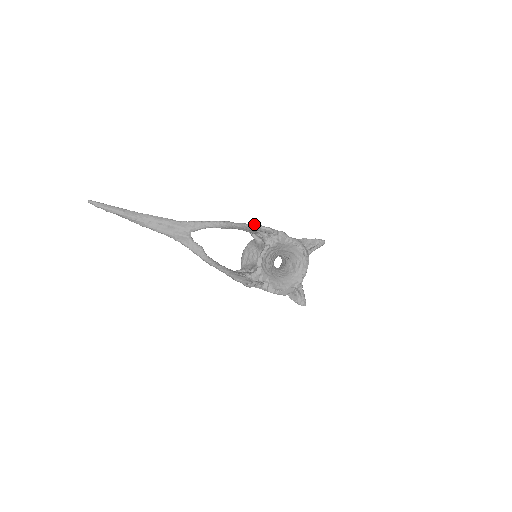
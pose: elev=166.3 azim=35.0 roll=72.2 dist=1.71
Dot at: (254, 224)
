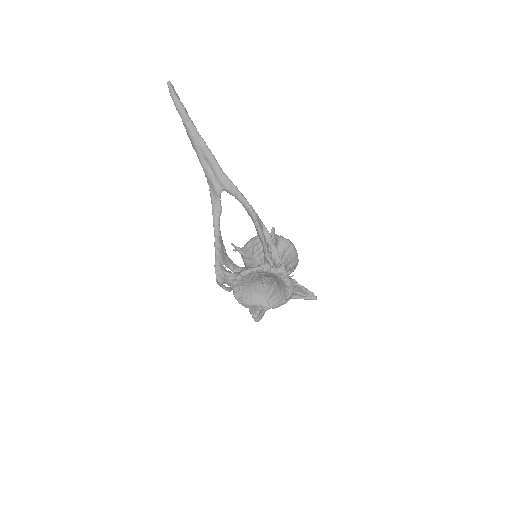
Dot at: (265, 245)
